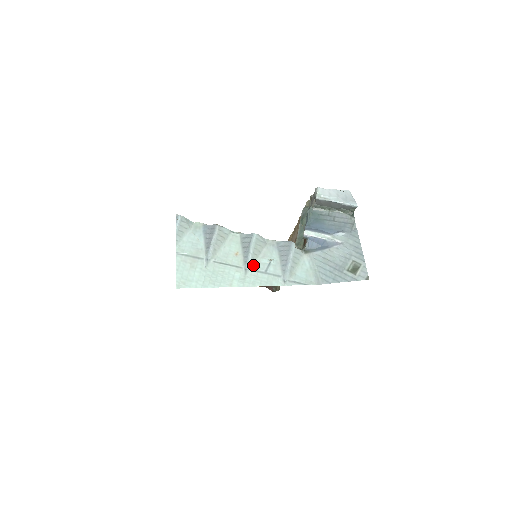
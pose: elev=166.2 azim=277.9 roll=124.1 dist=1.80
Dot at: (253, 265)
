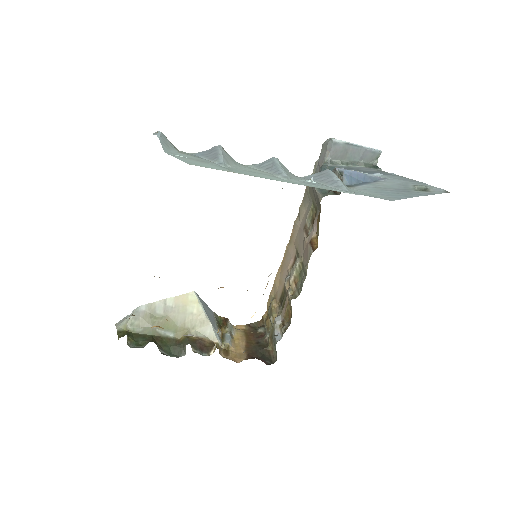
Dot at: occluded
